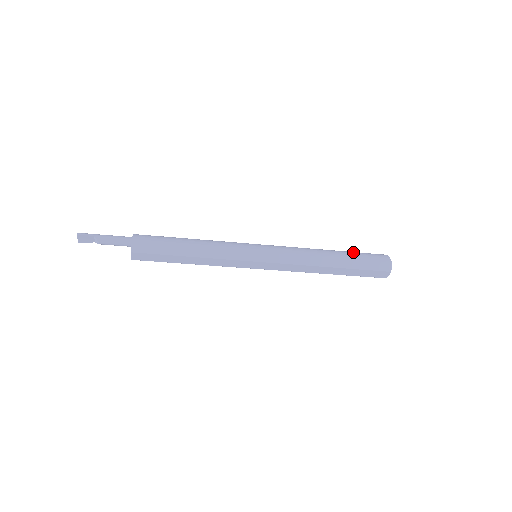
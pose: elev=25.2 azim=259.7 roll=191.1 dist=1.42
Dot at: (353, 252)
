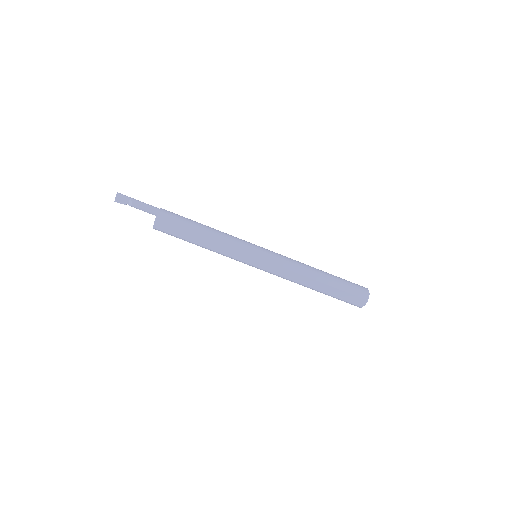
Dot at: (338, 277)
